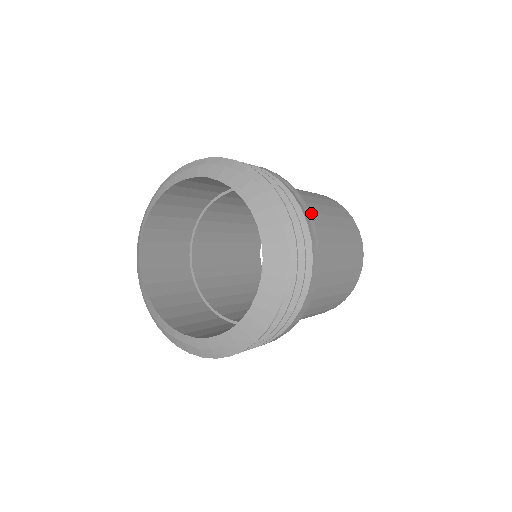
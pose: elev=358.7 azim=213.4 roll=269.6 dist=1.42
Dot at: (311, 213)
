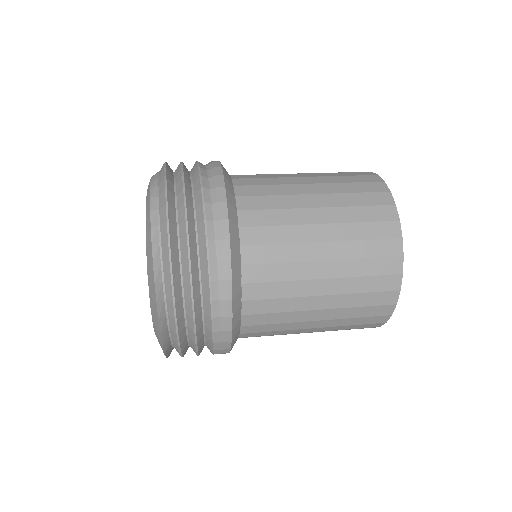
Dot at: (270, 299)
